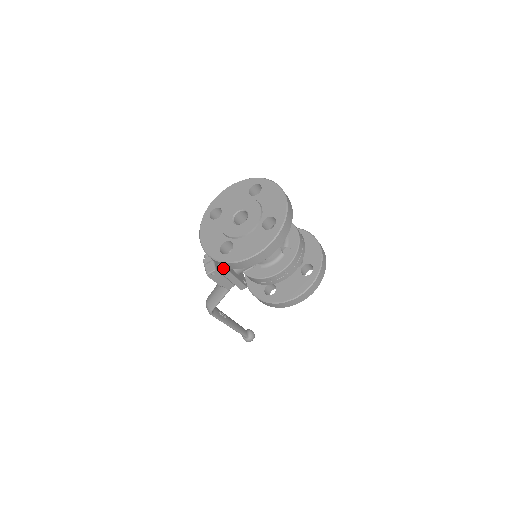
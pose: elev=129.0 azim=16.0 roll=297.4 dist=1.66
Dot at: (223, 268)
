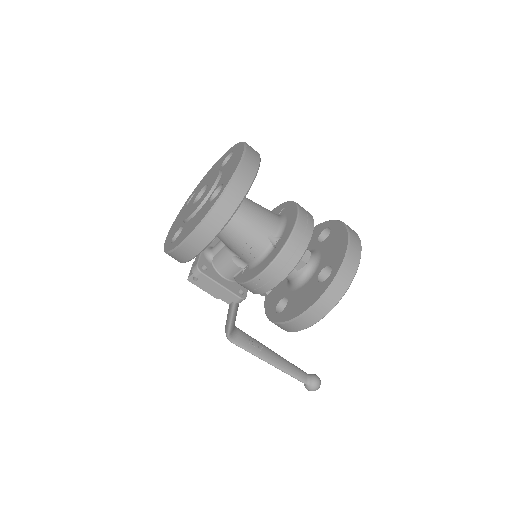
Dot at: (194, 268)
